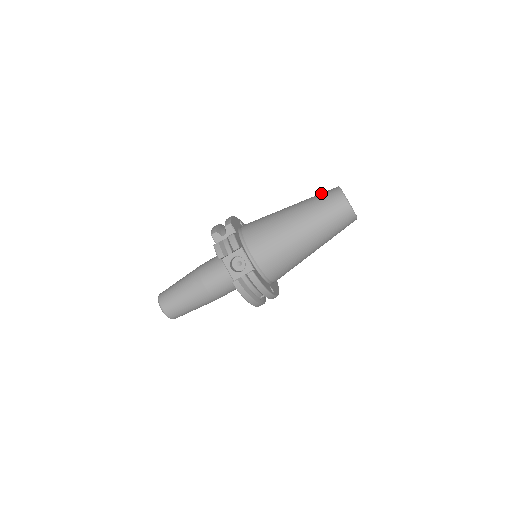
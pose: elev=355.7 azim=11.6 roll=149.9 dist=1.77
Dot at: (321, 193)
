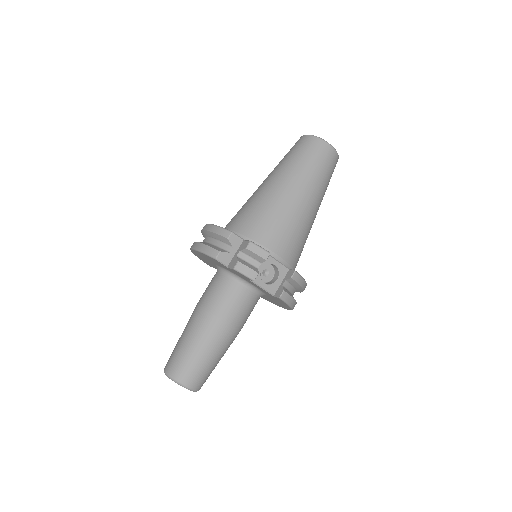
Dot at: (294, 150)
